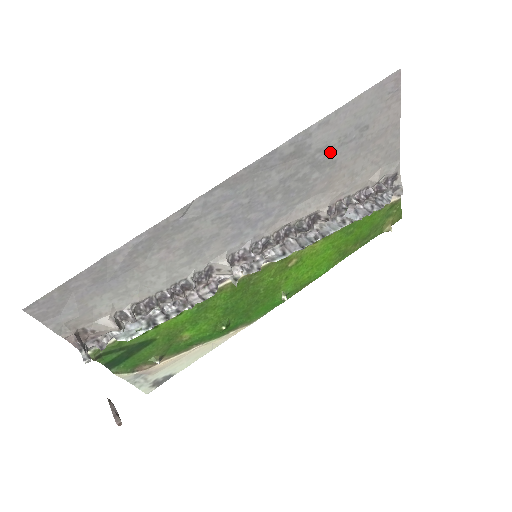
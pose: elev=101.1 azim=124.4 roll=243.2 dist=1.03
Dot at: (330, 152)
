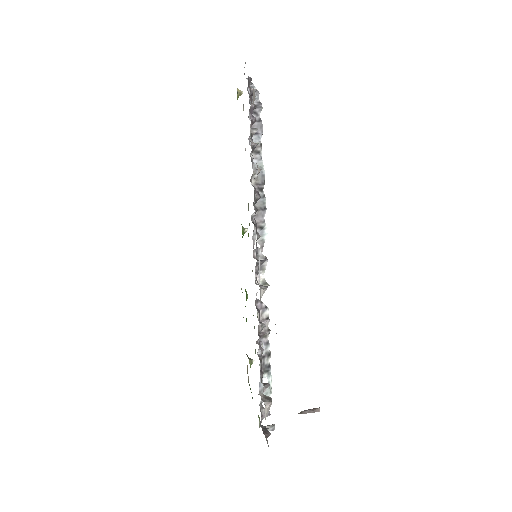
Dot at: occluded
